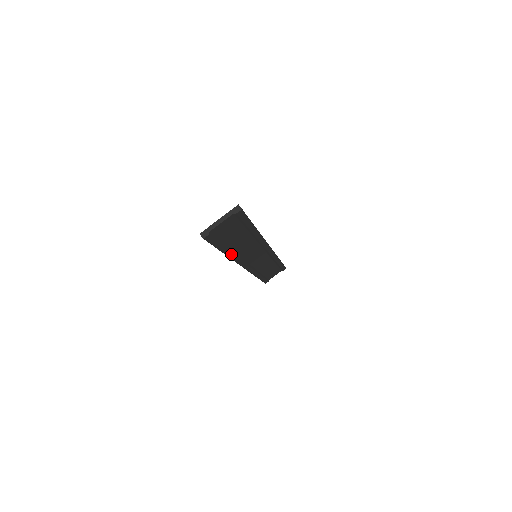
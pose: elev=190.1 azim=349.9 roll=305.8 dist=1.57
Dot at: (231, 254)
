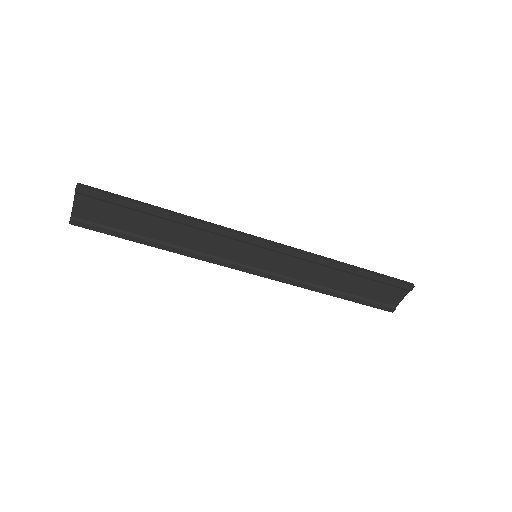
Dot at: (169, 248)
